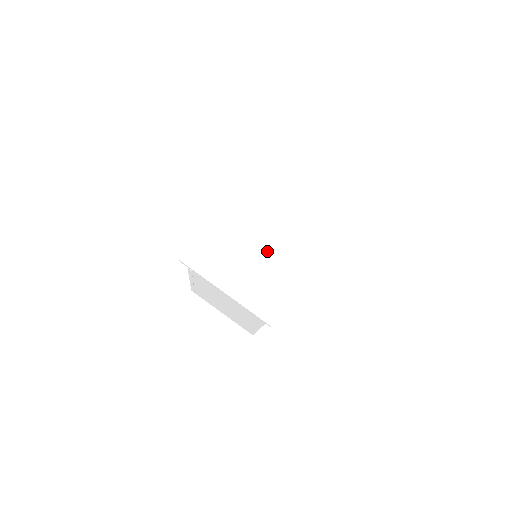
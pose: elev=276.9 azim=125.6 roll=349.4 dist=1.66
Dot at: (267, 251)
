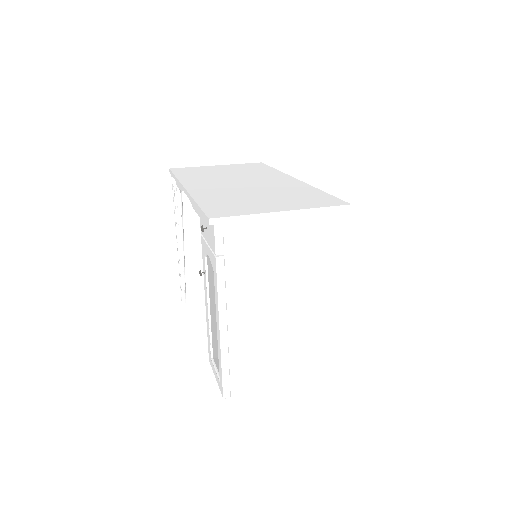
Dot at: (268, 193)
